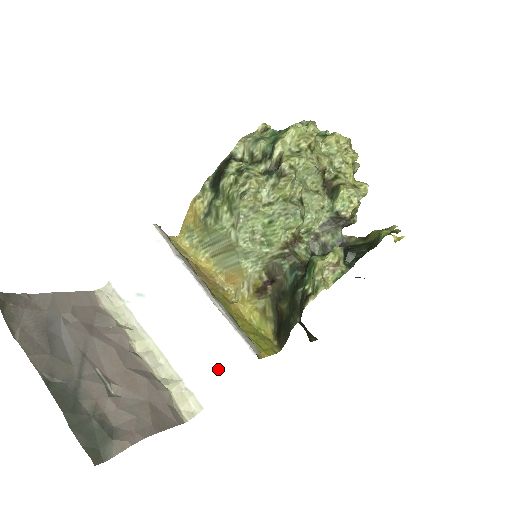
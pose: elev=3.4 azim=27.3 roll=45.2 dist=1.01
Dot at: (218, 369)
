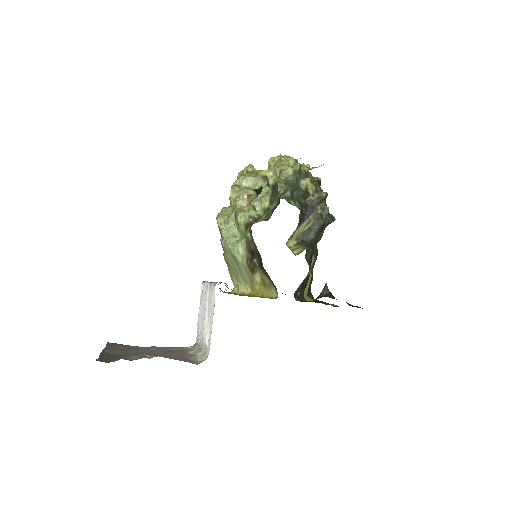
Dot at: (212, 316)
